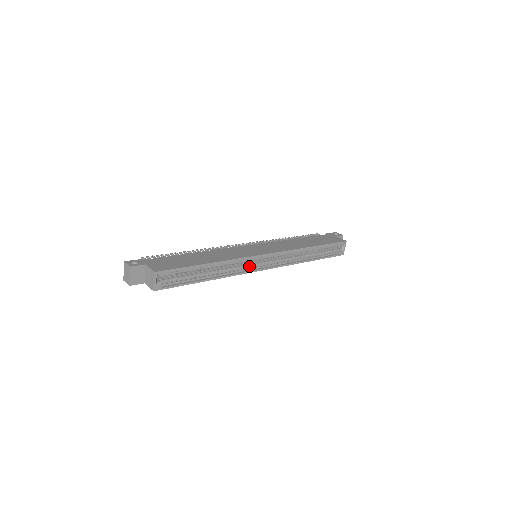
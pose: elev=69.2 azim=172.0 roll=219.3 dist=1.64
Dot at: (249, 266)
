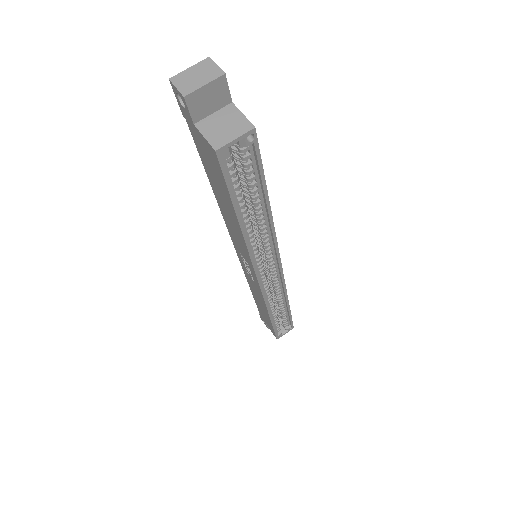
Dot at: (260, 260)
